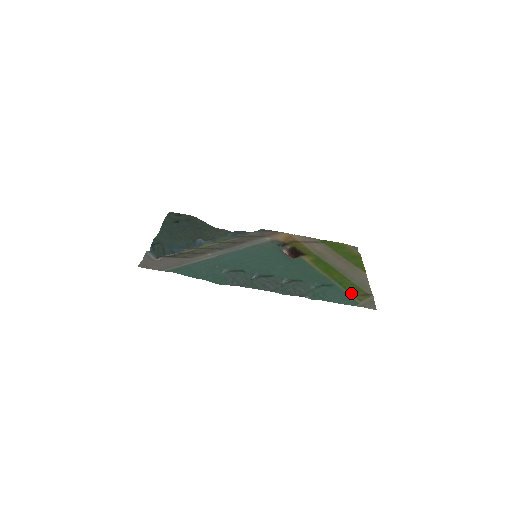
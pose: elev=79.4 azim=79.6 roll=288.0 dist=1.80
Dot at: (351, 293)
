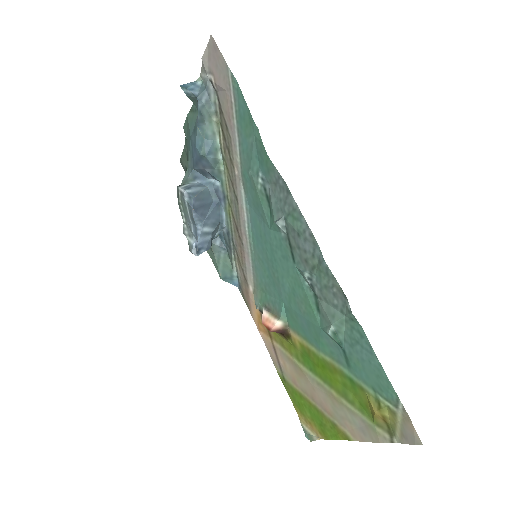
Dot at: (374, 398)
